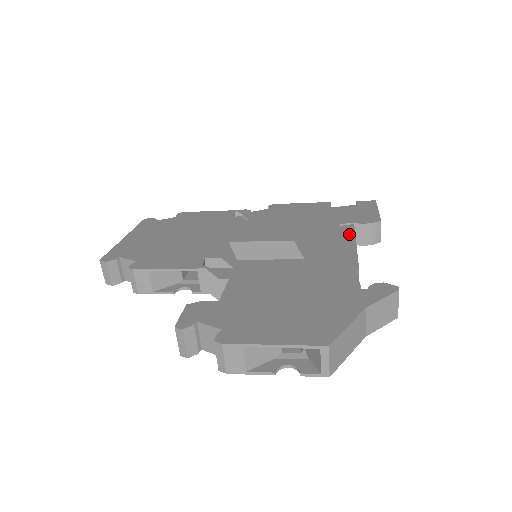
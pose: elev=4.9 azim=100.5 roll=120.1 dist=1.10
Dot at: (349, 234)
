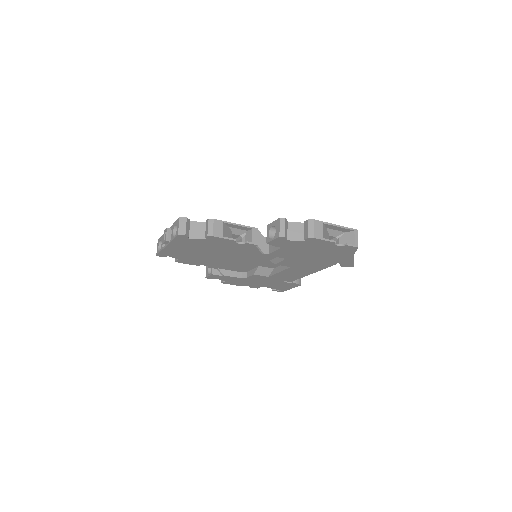
Dot at: occluded
